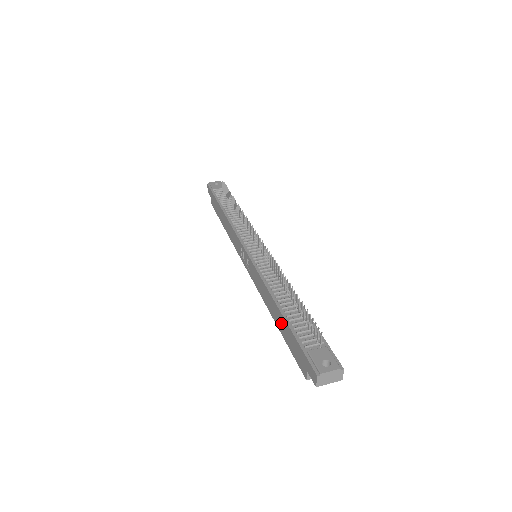
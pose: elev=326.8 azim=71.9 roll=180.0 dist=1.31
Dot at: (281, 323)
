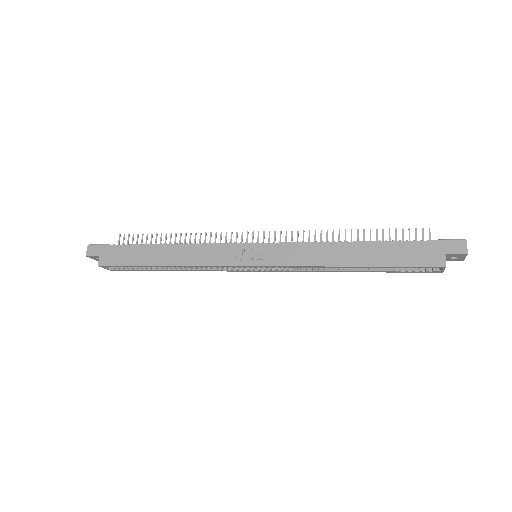
Dot at: (373, 253)
